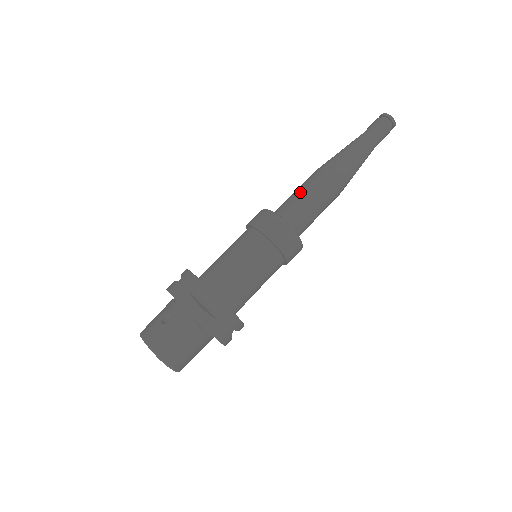
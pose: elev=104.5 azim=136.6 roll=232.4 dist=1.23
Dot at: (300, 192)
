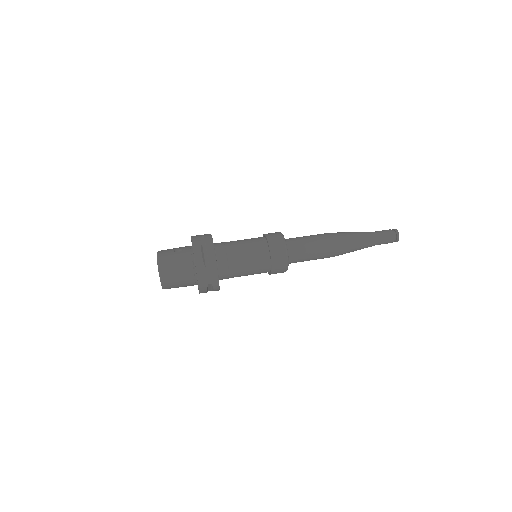
Dot at: (308, 237)
